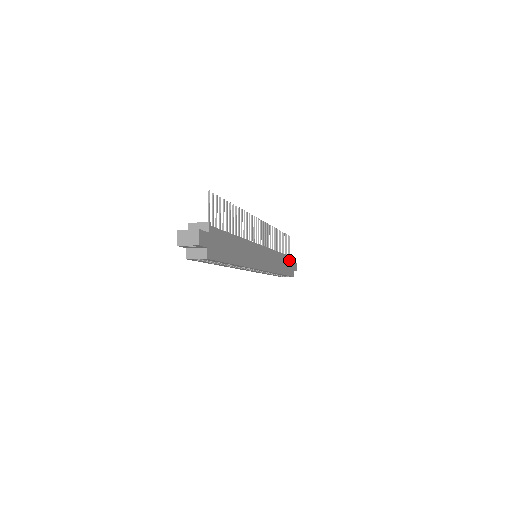
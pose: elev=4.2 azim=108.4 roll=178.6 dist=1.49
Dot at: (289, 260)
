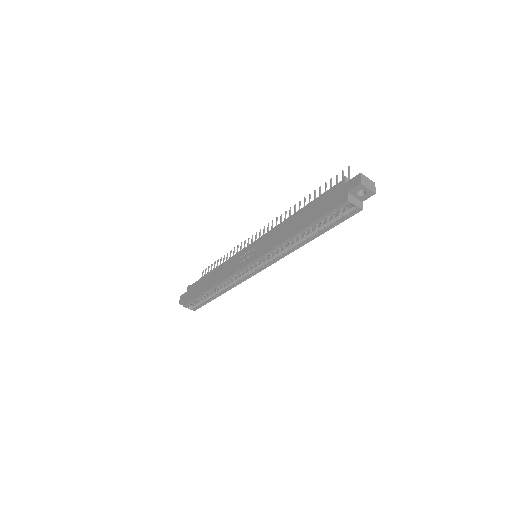
Dot at: occluded
